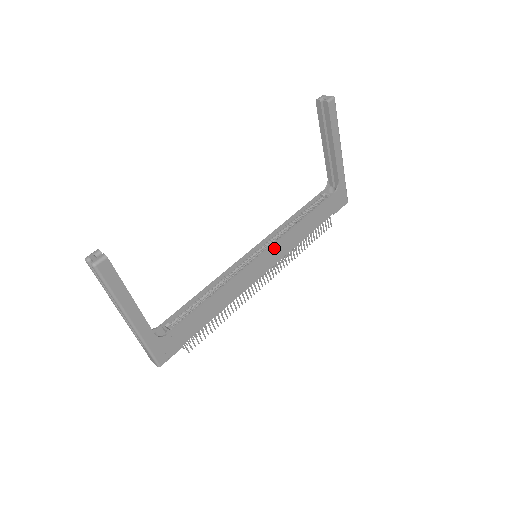
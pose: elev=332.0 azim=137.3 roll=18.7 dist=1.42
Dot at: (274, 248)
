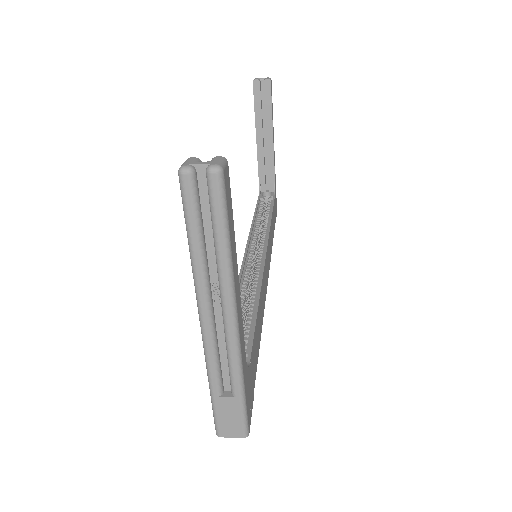
Dot at: (268, 245)
